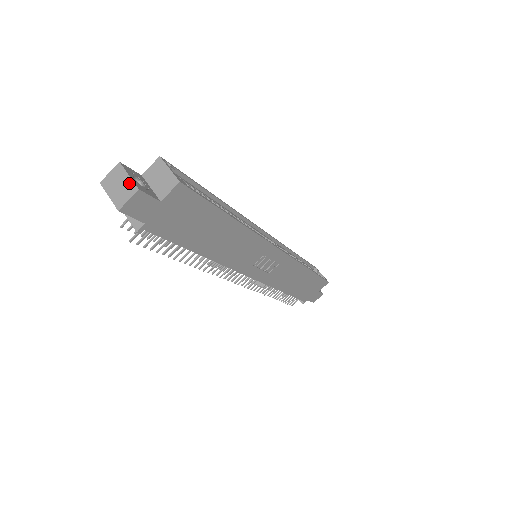
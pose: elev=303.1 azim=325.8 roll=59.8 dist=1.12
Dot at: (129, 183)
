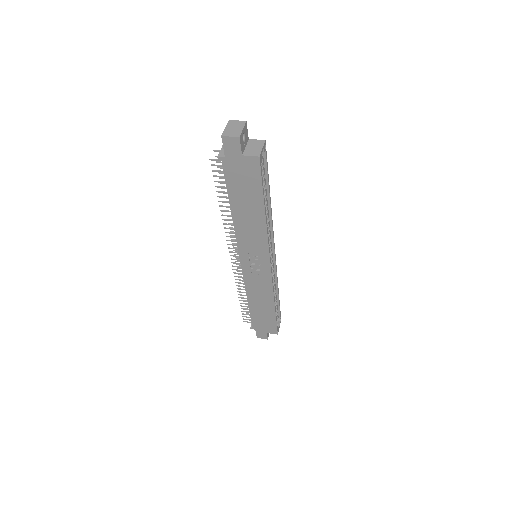
Dot at: (239, 131)
